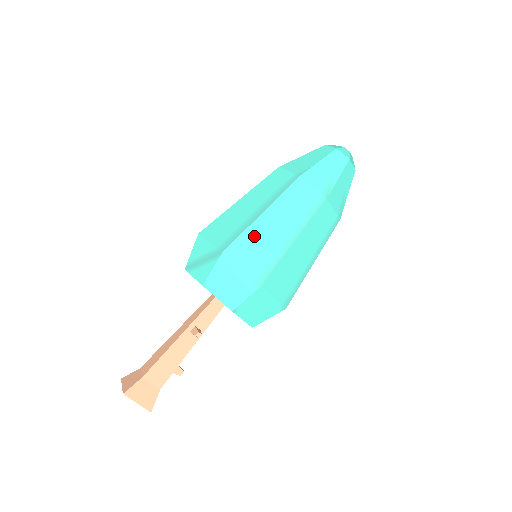
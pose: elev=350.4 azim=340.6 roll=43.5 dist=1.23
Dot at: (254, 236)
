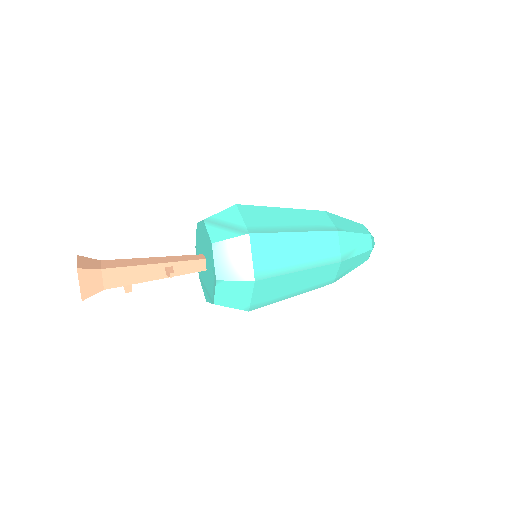
Dot at: (278, 242)
